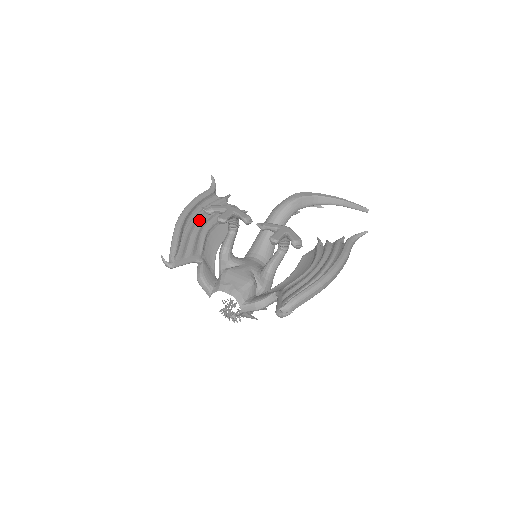
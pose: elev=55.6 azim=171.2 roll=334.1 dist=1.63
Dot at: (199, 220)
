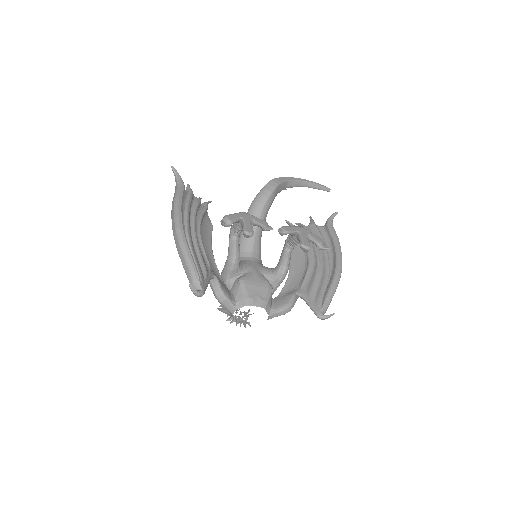
Dot at: (190, 227)
